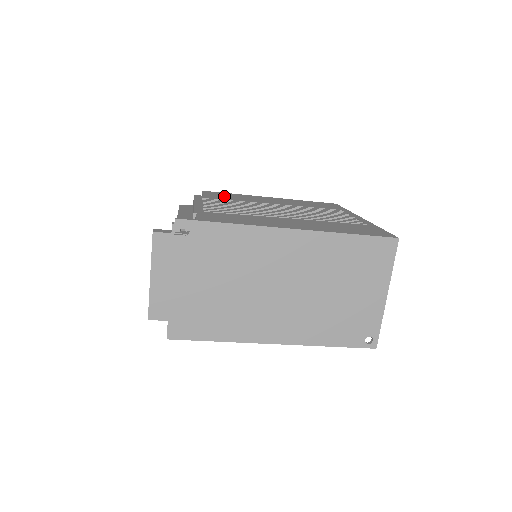
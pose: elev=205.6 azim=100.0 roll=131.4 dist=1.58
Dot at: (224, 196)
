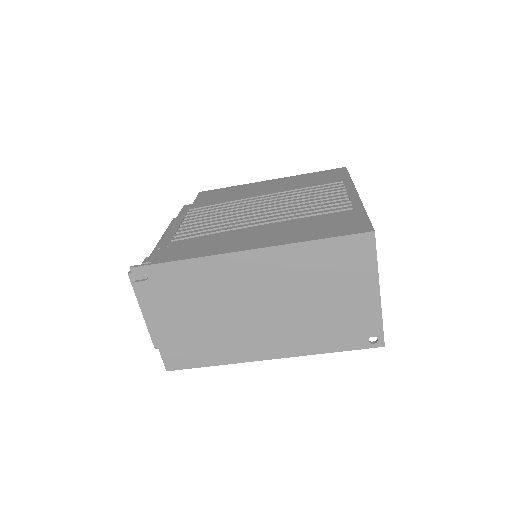
Dot at: (216, 197)
